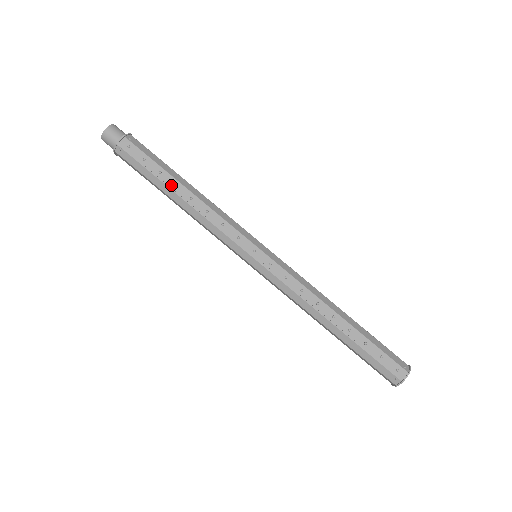
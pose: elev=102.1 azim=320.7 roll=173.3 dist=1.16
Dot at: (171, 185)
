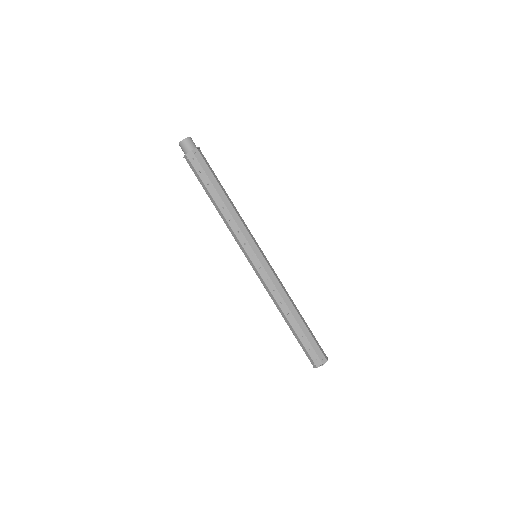
Dot at: (213, 195)
